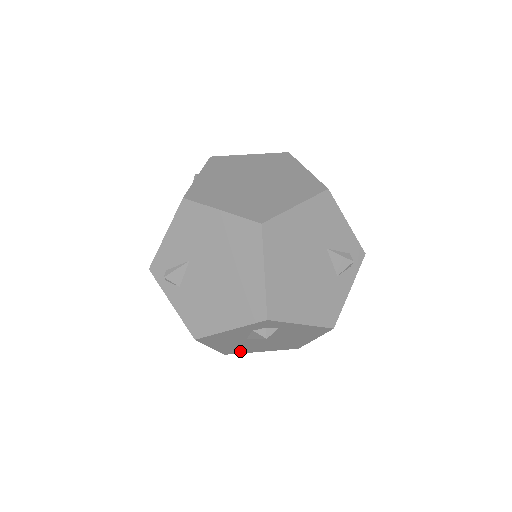
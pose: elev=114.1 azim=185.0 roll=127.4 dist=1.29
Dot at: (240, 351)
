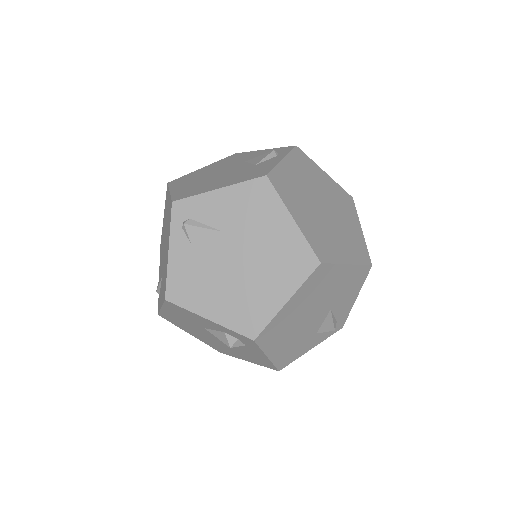
Dot at: (176, 323)
